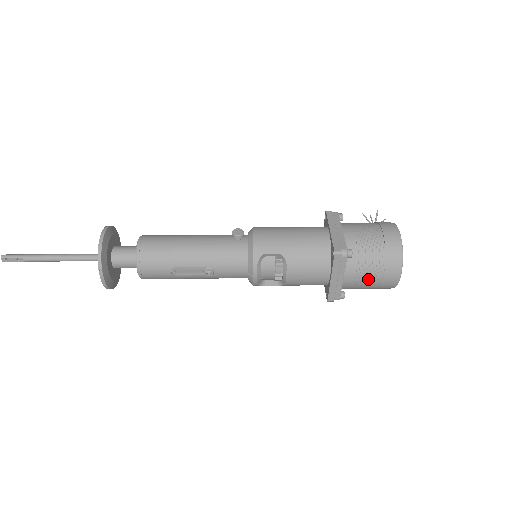
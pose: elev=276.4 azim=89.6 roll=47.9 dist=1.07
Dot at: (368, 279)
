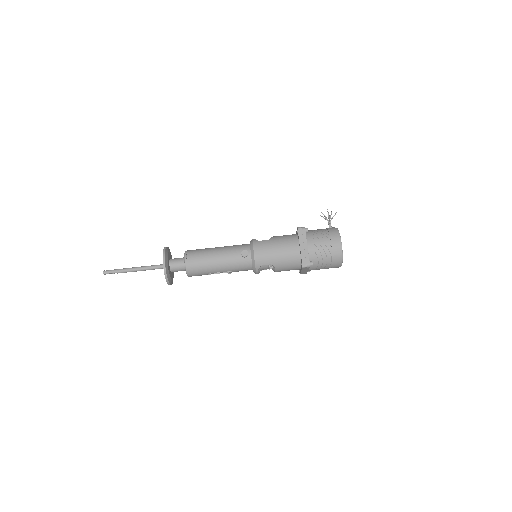
Dot at: occluded
